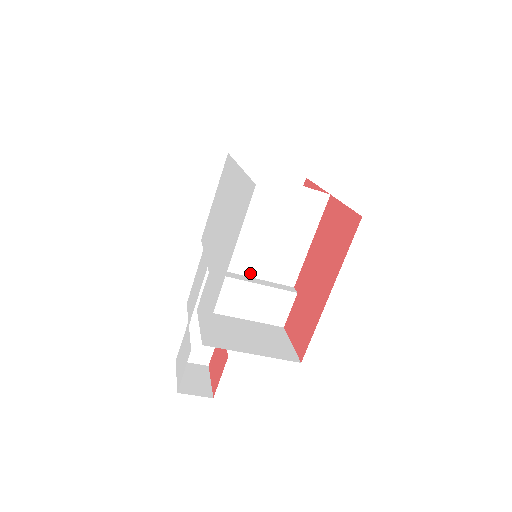
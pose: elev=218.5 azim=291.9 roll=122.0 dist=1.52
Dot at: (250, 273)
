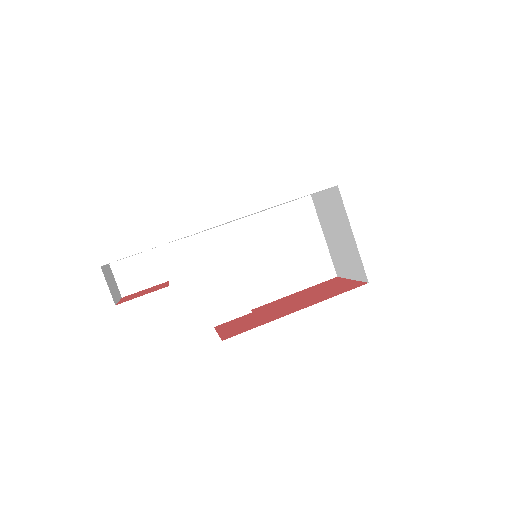
Dot at: (237, 264)
